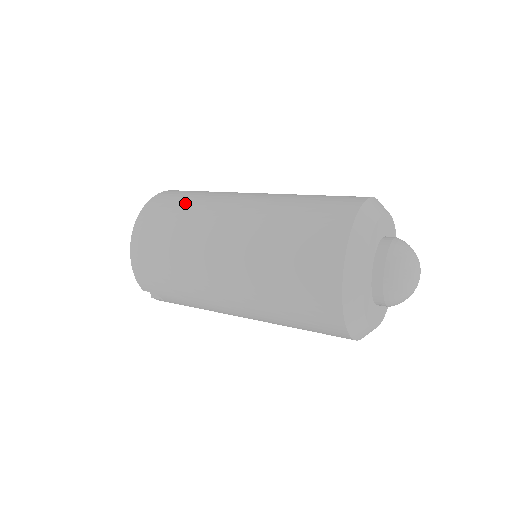
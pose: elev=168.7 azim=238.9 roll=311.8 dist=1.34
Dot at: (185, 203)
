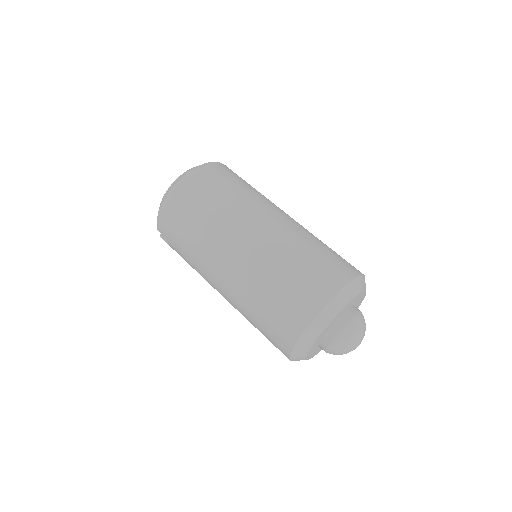
Dot at: (226, 189)
